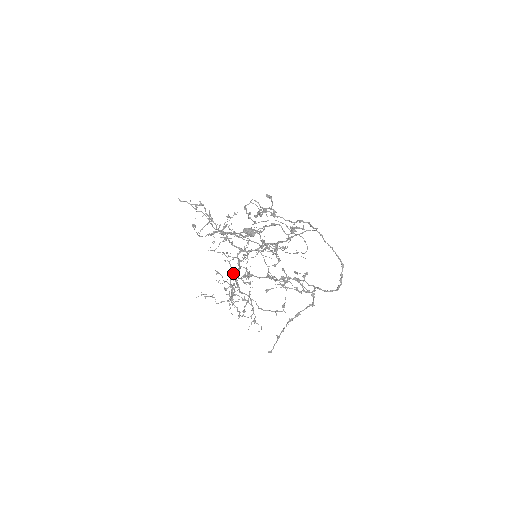
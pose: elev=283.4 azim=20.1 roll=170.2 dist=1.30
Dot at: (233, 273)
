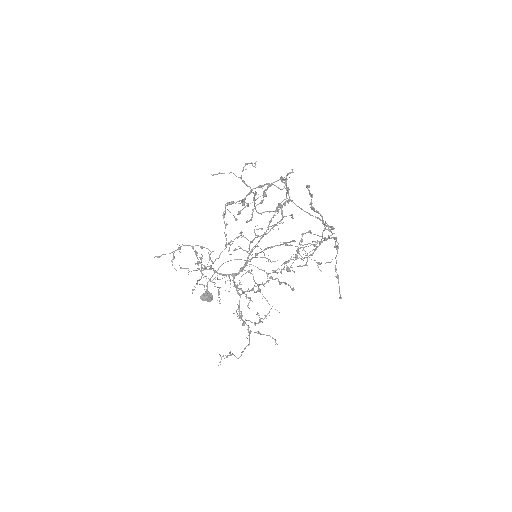
Dot at: (237, 309)
